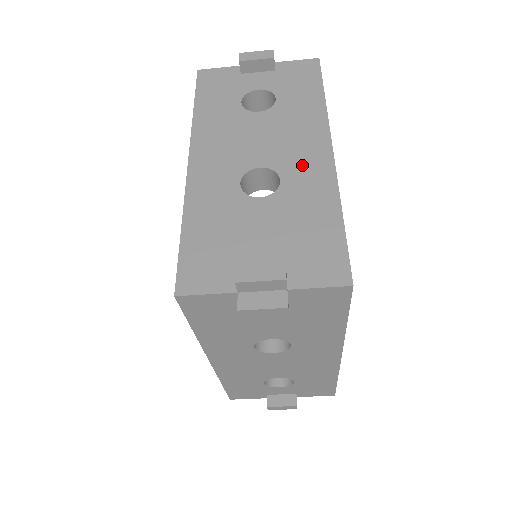
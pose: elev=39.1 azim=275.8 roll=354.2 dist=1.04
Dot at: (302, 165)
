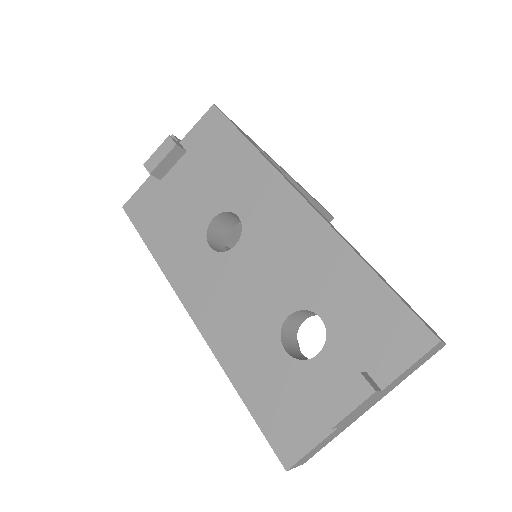
Dot at: occluded
